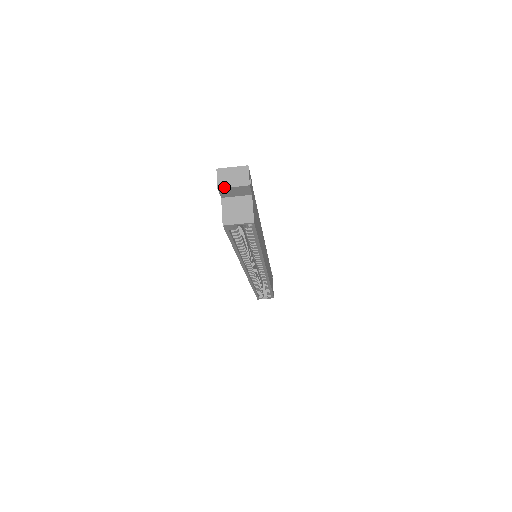
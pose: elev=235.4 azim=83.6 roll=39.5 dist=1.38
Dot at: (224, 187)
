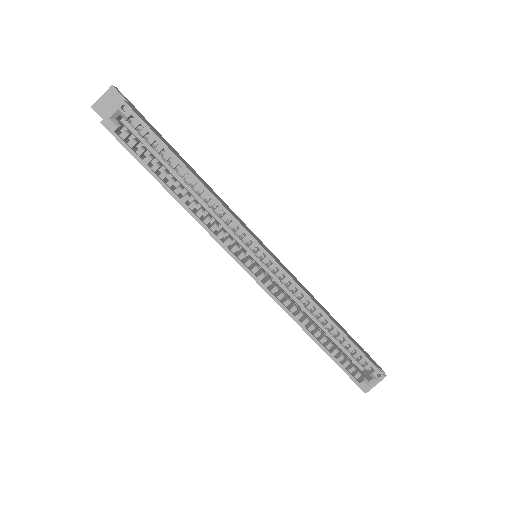
Dot at: (95, 102)
